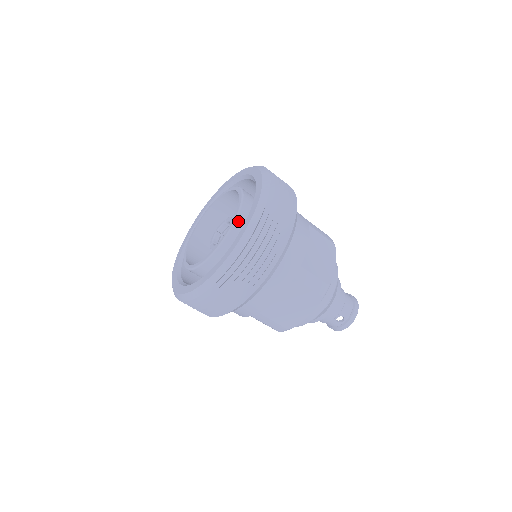
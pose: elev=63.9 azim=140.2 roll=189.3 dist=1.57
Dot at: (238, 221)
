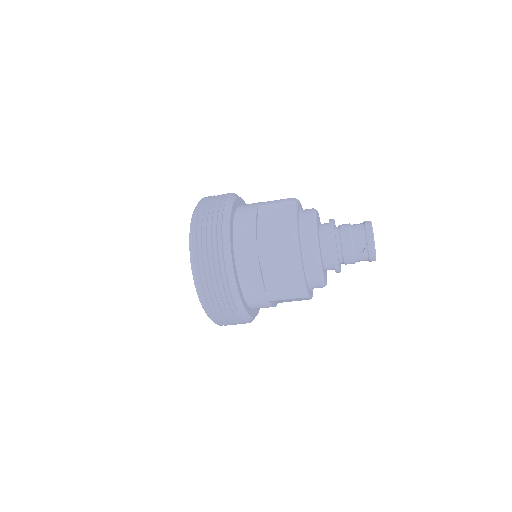
Dot at: occluded
